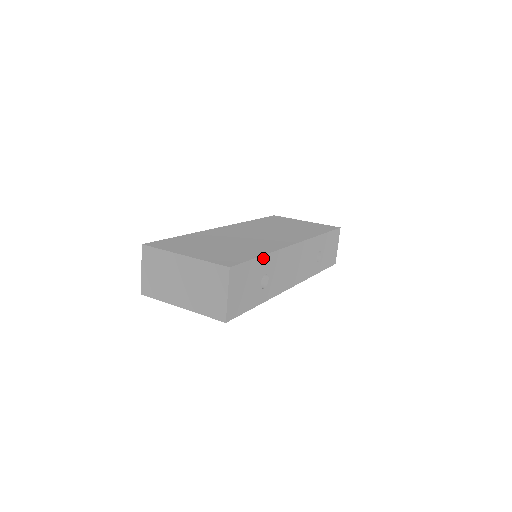
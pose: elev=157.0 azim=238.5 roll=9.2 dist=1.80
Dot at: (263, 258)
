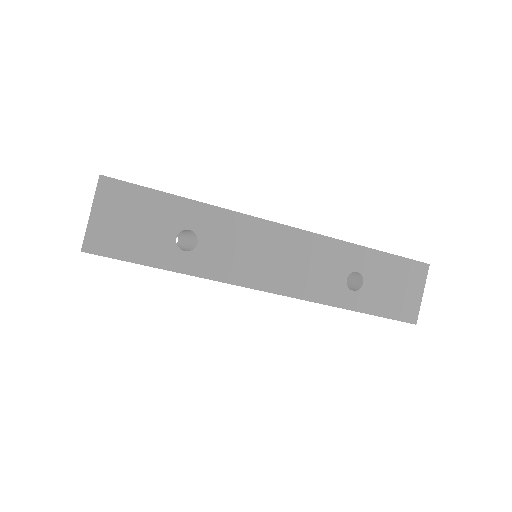
Dot at: (185, 202)
